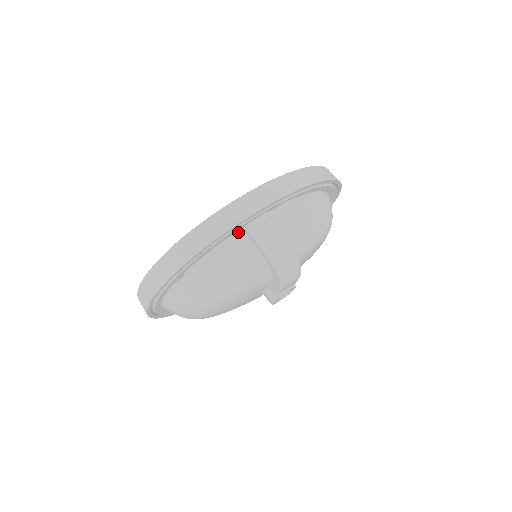
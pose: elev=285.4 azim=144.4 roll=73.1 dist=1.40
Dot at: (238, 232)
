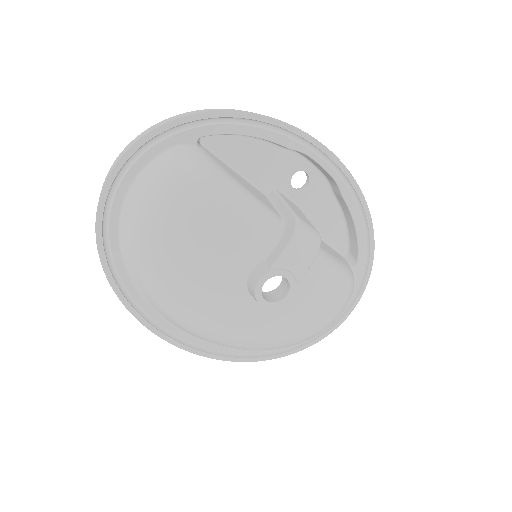
Dot at: (263, 194)
